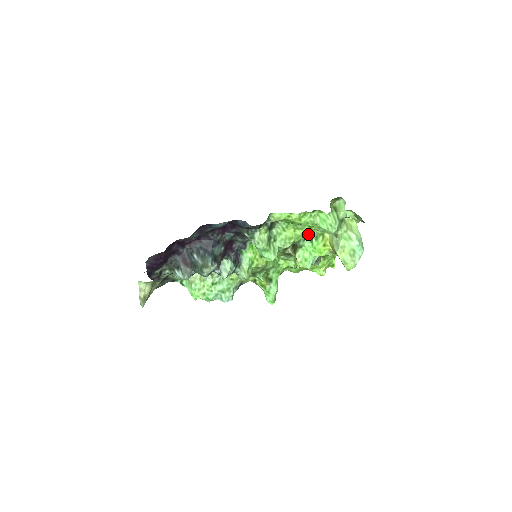
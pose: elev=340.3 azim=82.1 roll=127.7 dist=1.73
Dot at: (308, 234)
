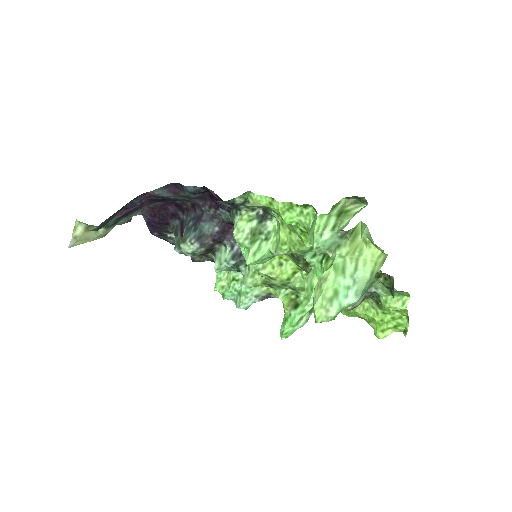
Dot at: occluded
